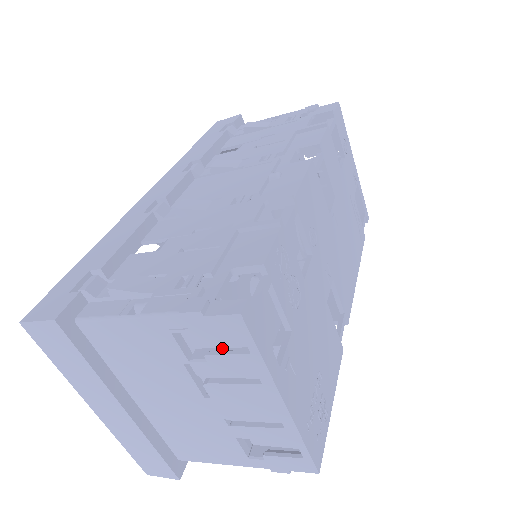
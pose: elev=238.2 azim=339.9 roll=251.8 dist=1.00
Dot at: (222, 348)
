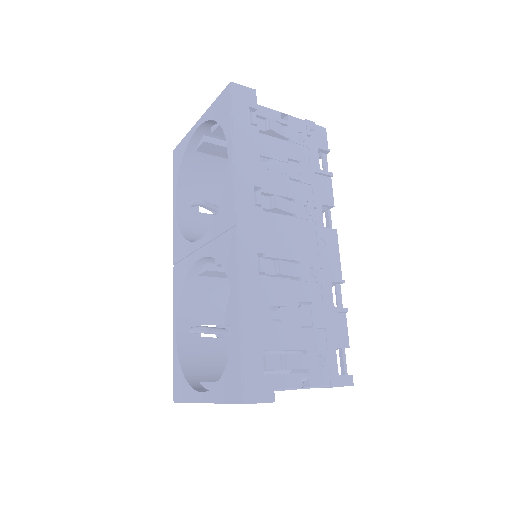
Dot at: occluded
